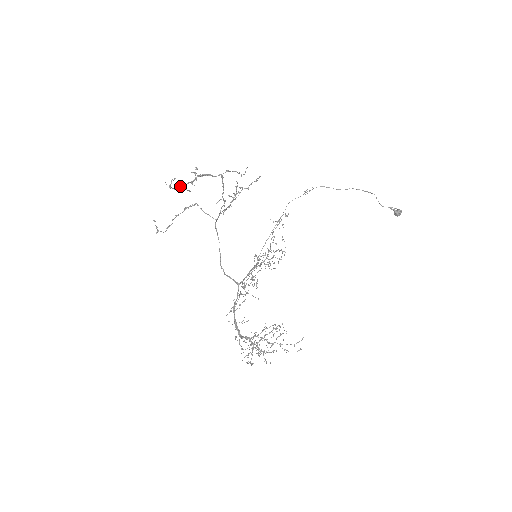
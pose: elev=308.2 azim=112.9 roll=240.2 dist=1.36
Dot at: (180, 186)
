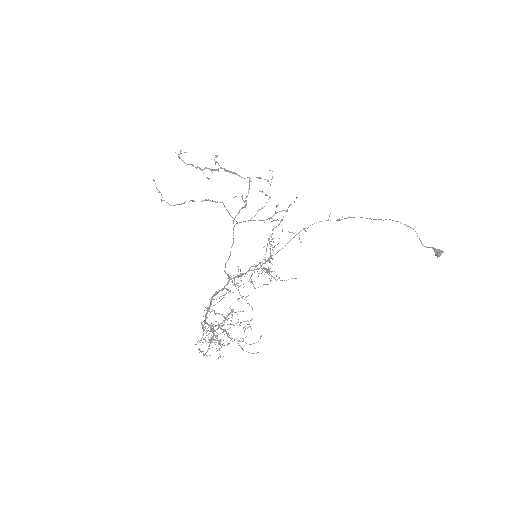
Dot at: (196, 167)
